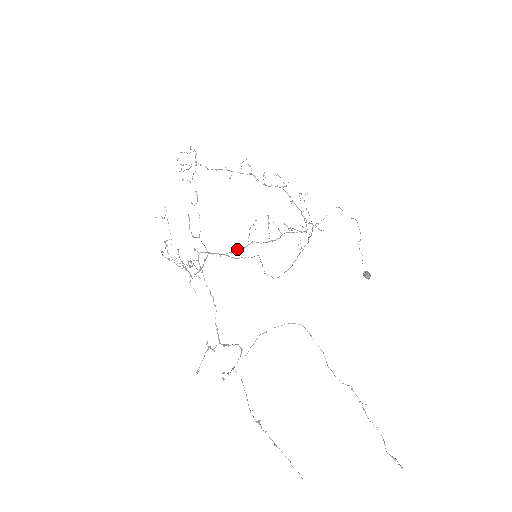
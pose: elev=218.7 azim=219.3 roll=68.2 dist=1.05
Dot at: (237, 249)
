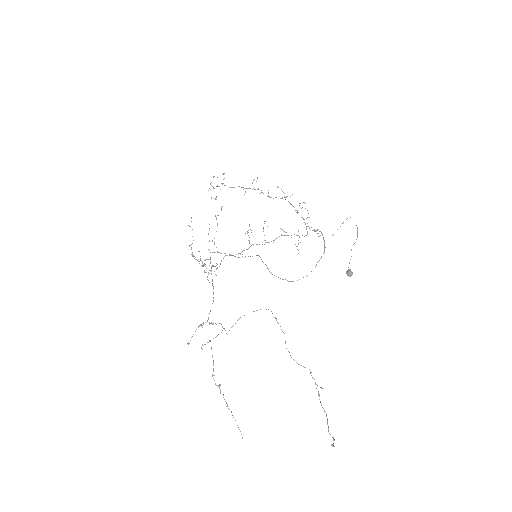
Dot at: occluded
